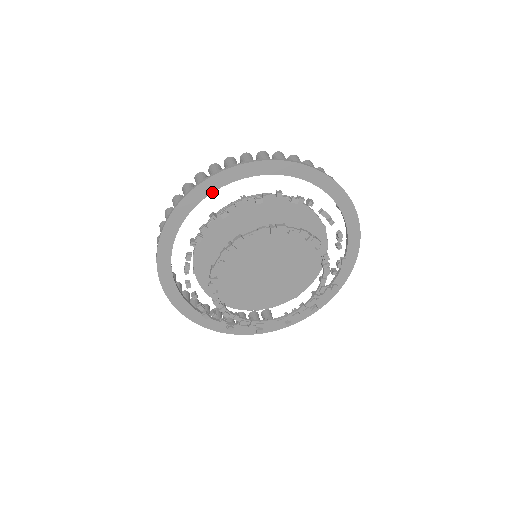
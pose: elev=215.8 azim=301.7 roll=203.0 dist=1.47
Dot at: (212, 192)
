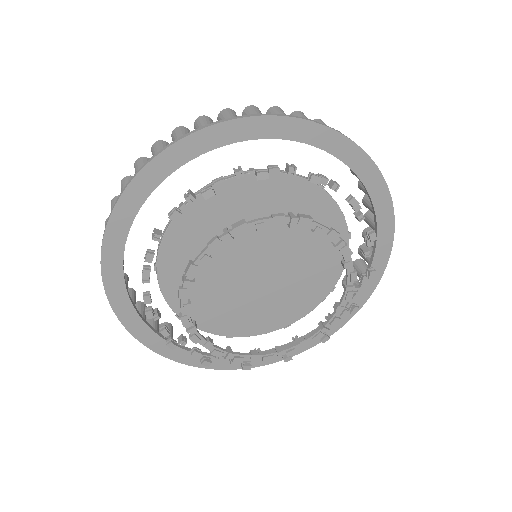
Dot at: (311, 144)
